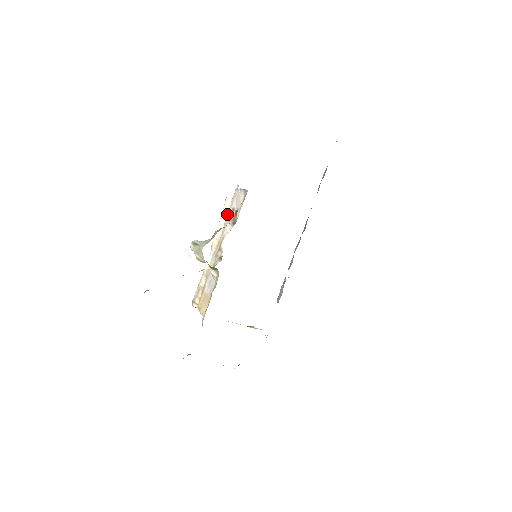
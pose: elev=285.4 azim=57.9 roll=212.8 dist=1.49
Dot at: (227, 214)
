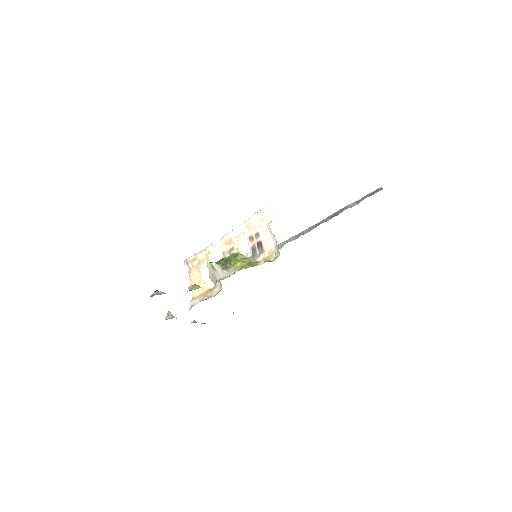
Dot at: (250, 228)
